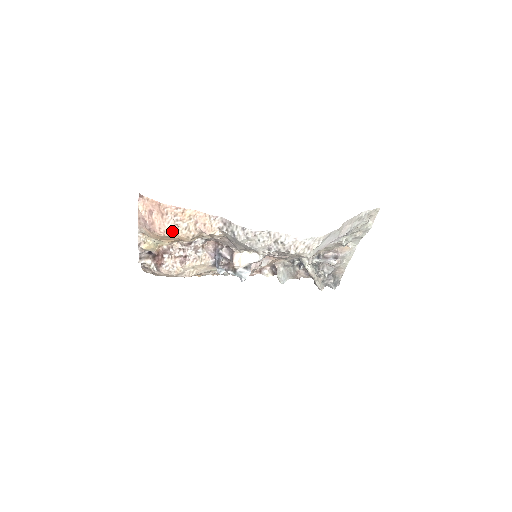
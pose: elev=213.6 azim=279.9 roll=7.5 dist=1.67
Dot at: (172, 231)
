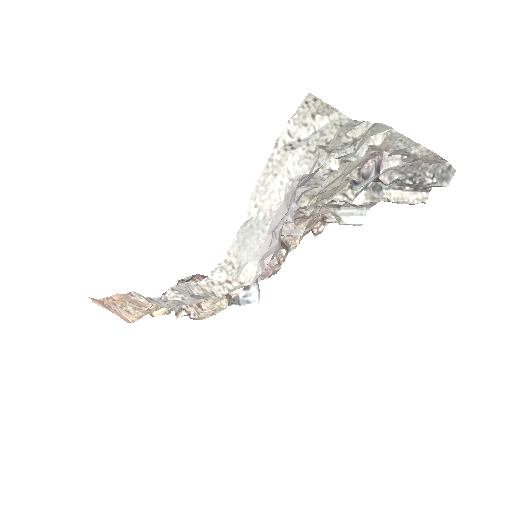
Dot at: (131, 316)
